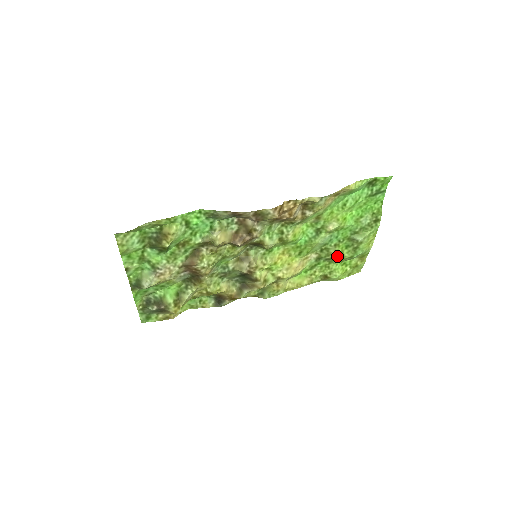
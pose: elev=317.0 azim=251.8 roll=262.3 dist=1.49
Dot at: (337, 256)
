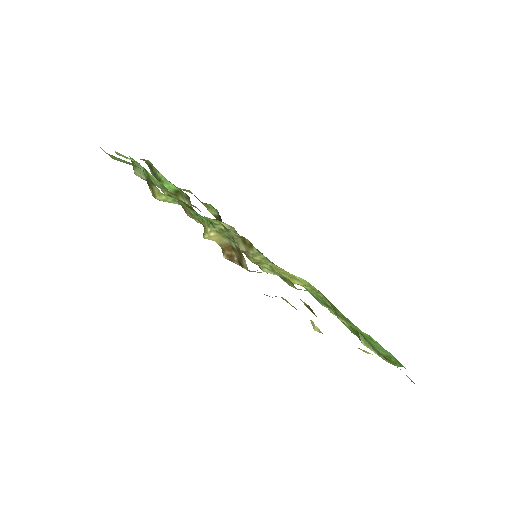
Dot at: occluded
